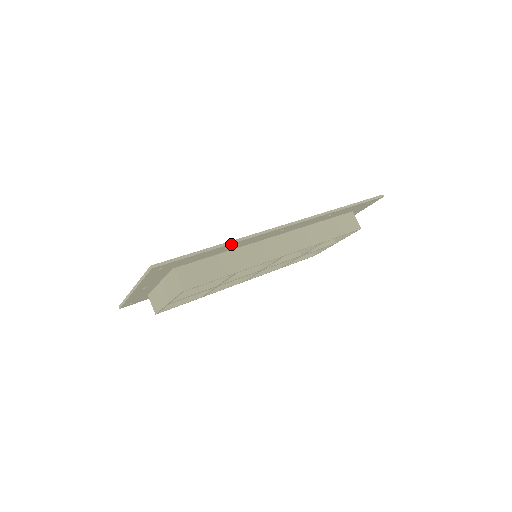
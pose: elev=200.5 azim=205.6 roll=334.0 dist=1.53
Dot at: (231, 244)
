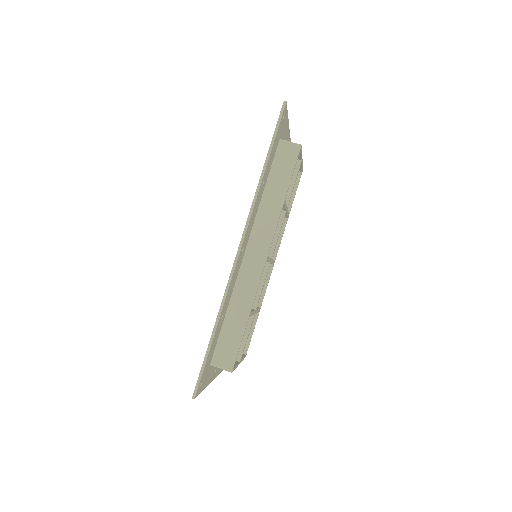
Dot at: (220, 316)
